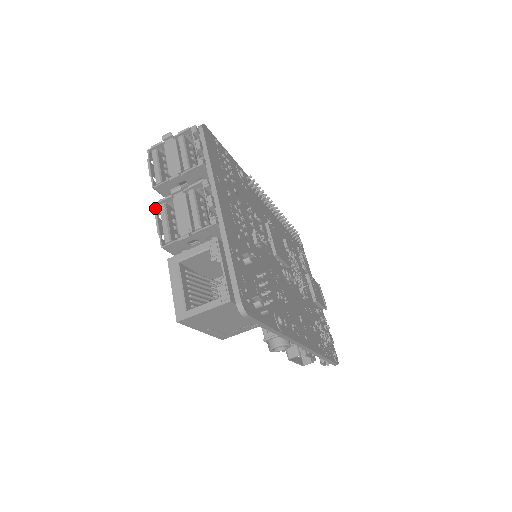
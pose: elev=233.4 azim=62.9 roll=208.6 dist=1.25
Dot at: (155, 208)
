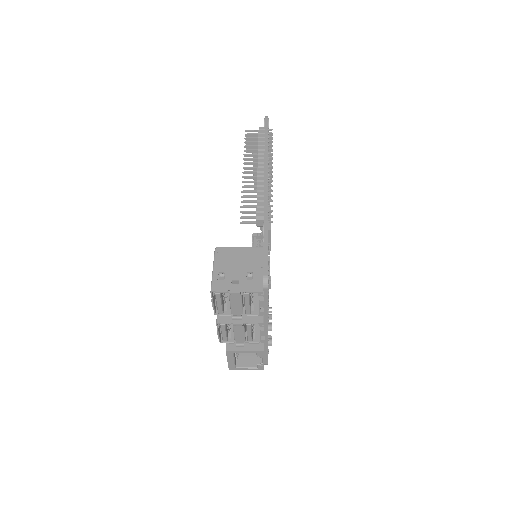
Dot at: (216, 325)
